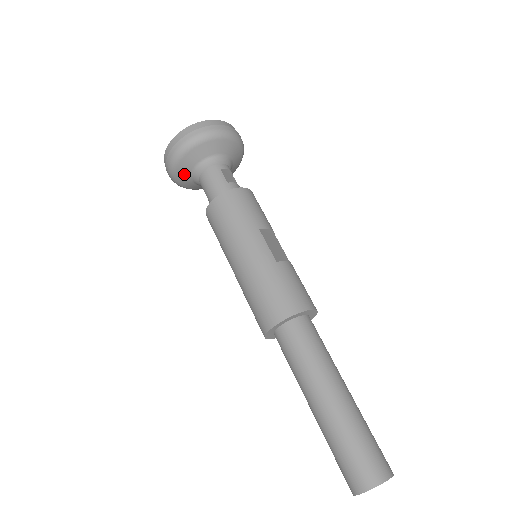
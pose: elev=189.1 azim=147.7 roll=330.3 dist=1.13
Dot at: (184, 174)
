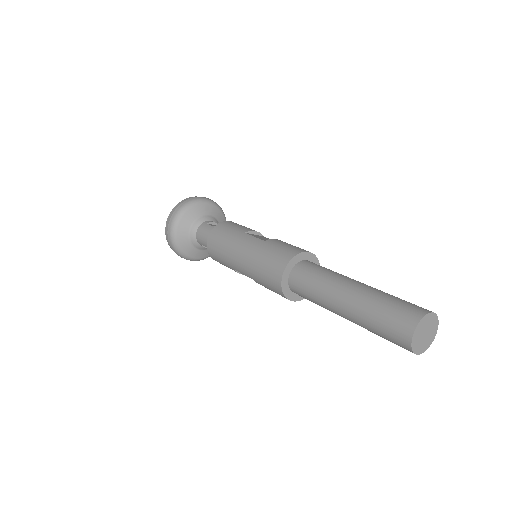
Dot at: (185, 244)
